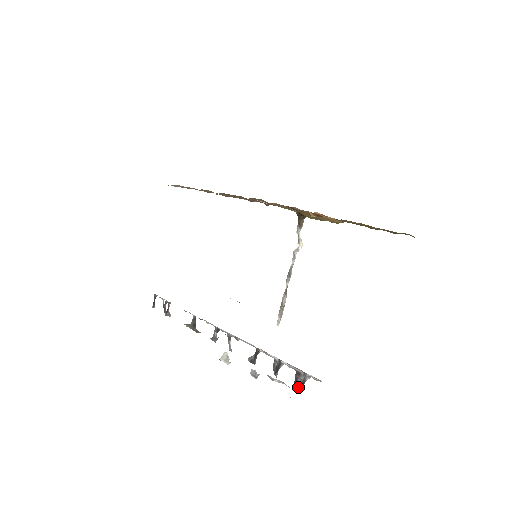
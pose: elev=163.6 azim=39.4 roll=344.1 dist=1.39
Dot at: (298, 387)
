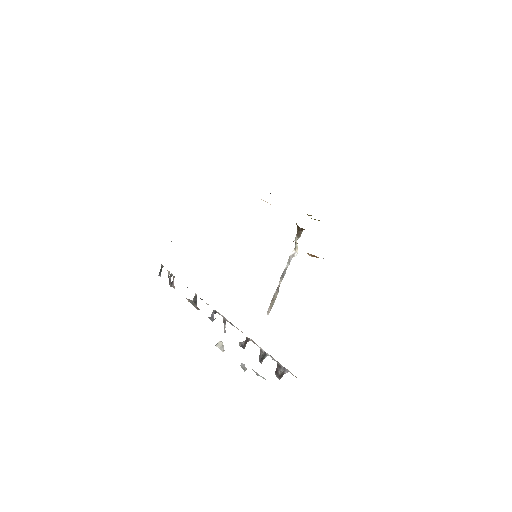
Dot at: (278, 377)
